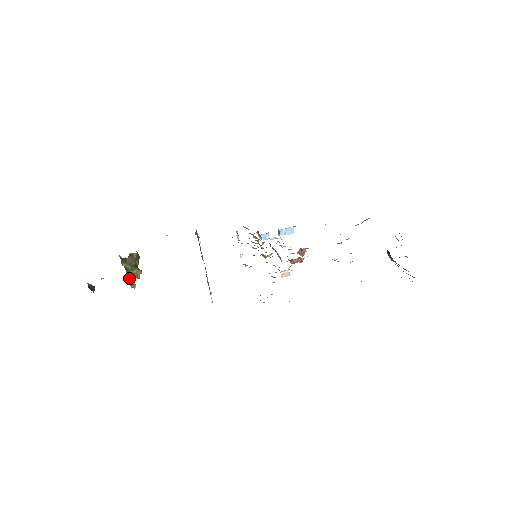
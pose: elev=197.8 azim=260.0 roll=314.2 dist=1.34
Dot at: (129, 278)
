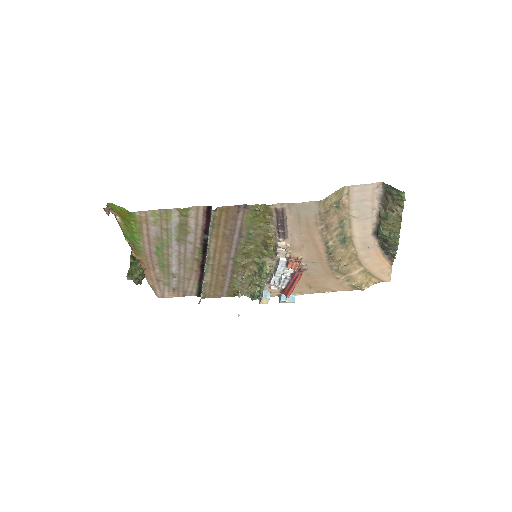
Dot at: (129, 272)
